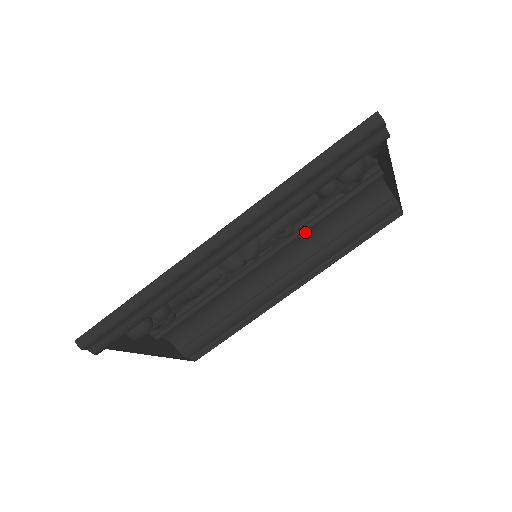
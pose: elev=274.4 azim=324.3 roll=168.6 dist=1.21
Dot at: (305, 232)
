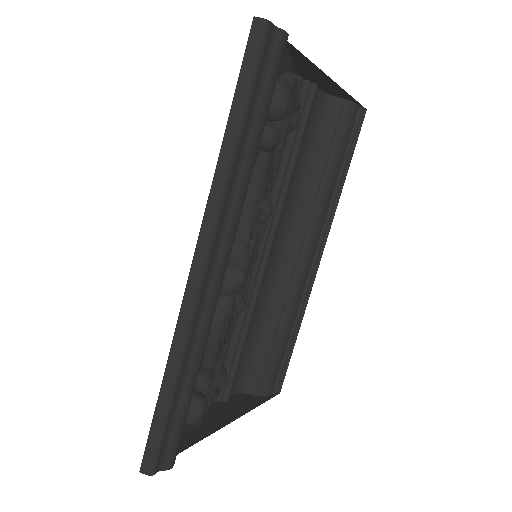
Dot at: (286, 198)
